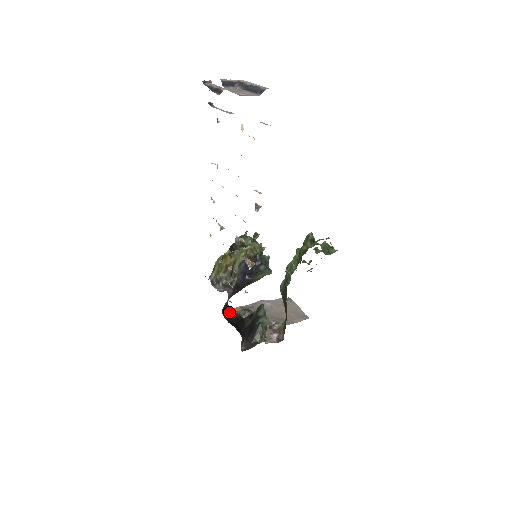
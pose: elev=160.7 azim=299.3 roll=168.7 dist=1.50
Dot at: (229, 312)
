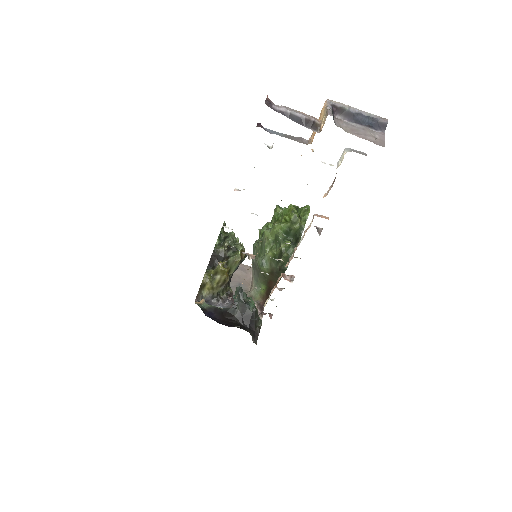
Dot at: (203, 311)
